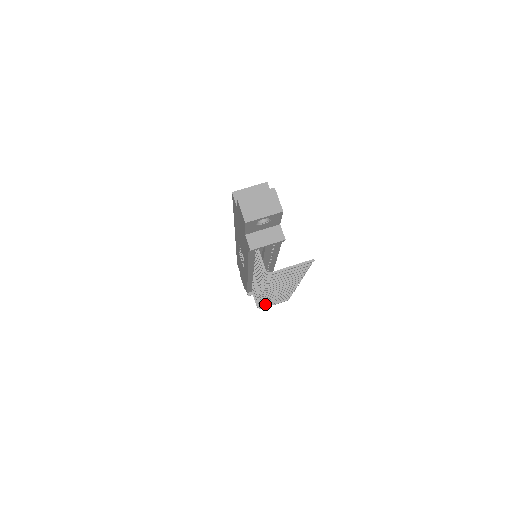
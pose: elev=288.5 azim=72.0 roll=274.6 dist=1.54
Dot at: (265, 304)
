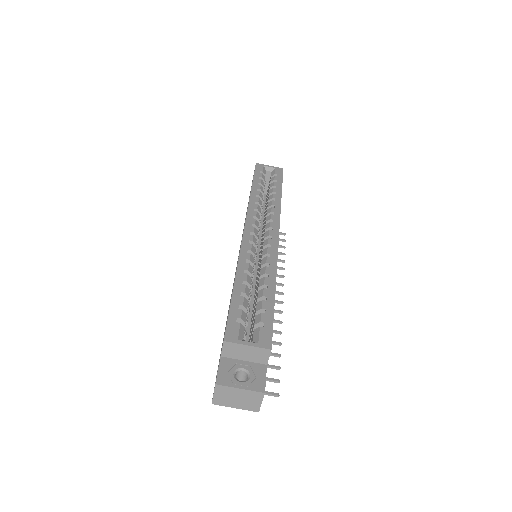
Dot at: occluded
